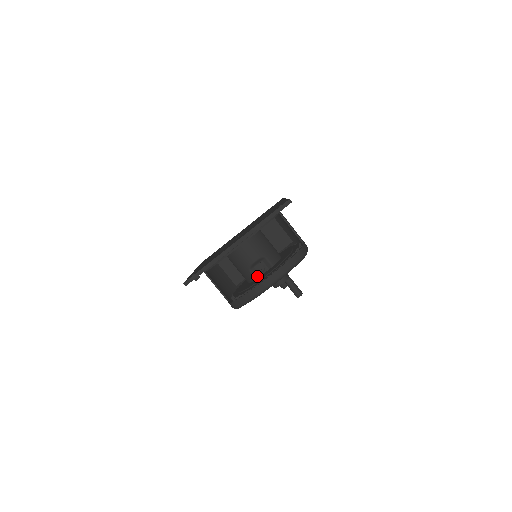
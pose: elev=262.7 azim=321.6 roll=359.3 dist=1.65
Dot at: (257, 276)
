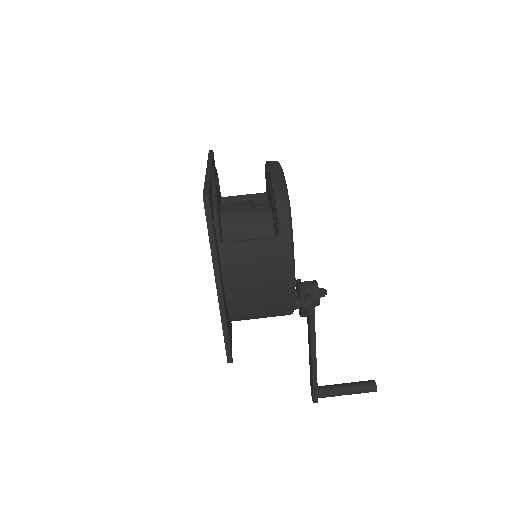
Dot at: (268, 209)
